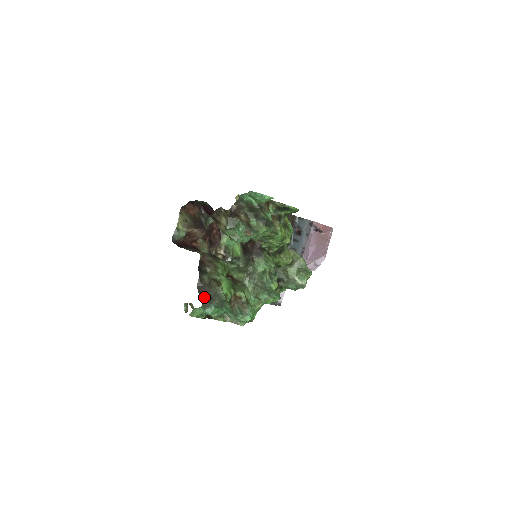
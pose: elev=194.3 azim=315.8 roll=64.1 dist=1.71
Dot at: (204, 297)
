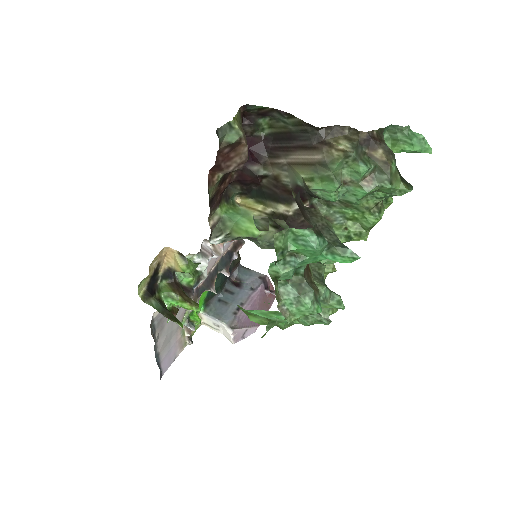
Dot at: (308, 220)
